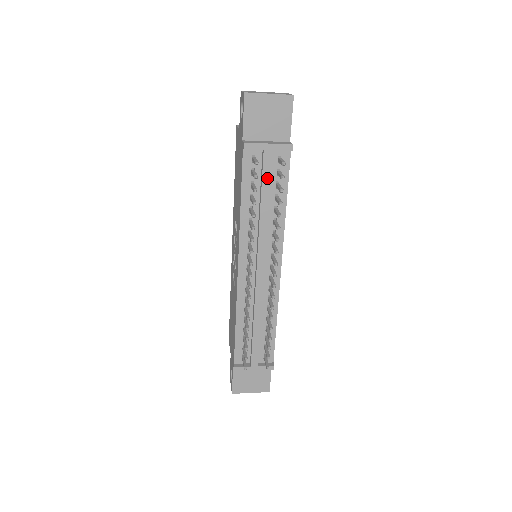
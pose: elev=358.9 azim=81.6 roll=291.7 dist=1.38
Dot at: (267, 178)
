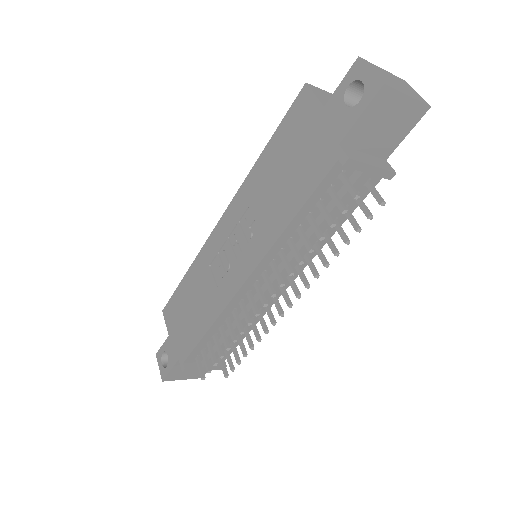
Dot at: (344, 203)
